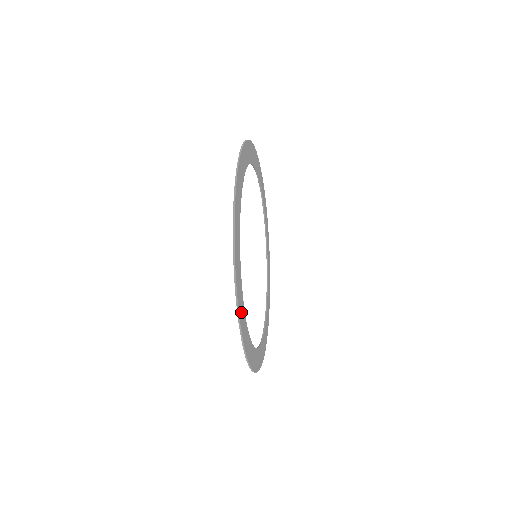
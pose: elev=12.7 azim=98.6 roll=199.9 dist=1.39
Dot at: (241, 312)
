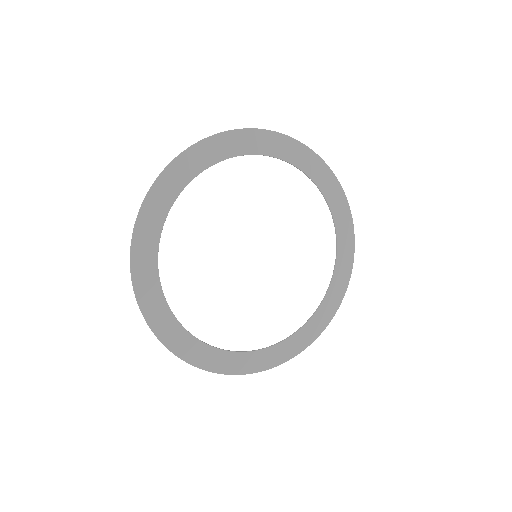
Dot at: (146, 290)
